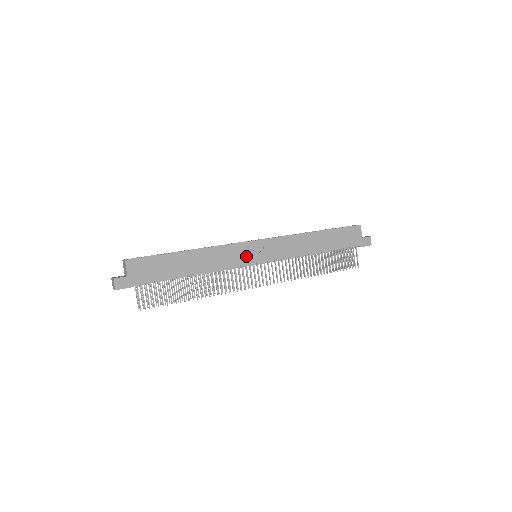
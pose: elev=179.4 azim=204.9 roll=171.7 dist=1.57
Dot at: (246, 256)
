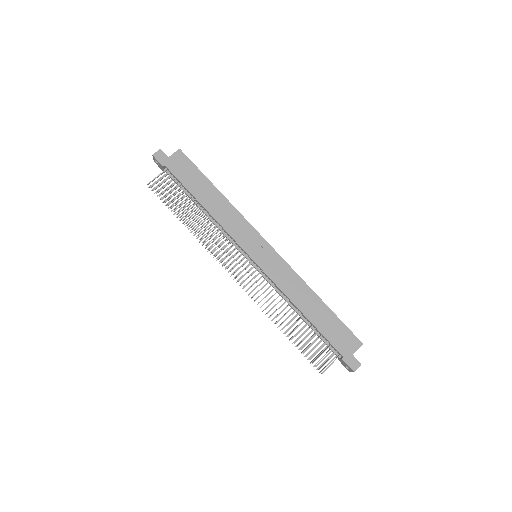
Dot at: (248, 242)
